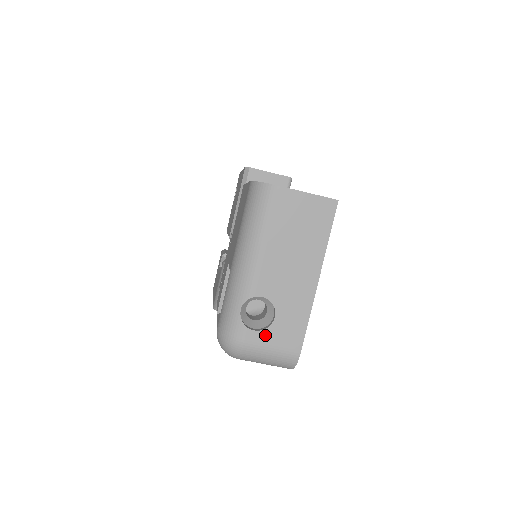
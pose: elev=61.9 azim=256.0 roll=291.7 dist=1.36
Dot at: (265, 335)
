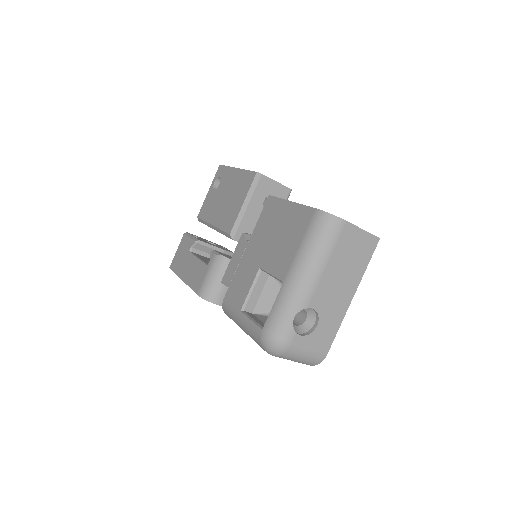
Dot at: (307, 339)
